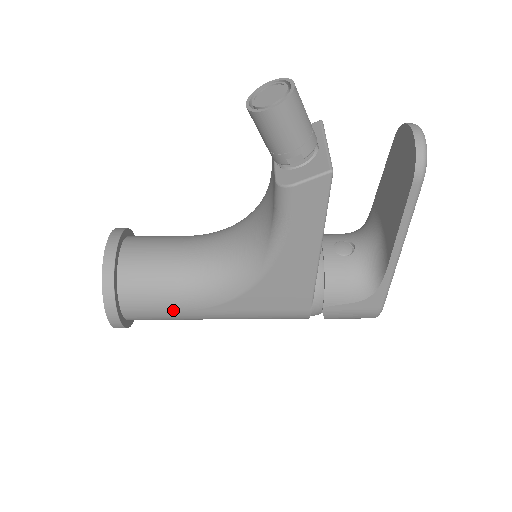
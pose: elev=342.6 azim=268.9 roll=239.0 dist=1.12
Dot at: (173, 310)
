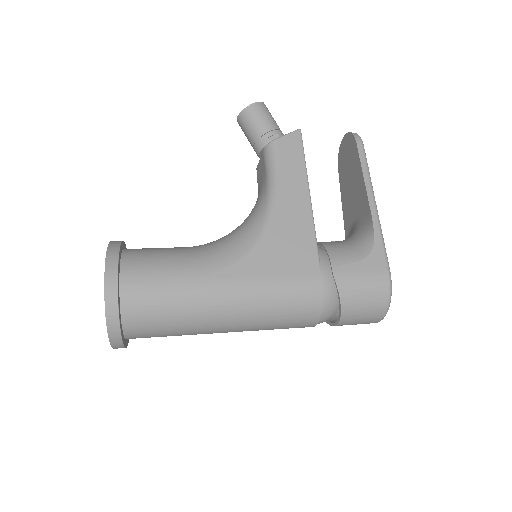
Dot at: (178, 278)
